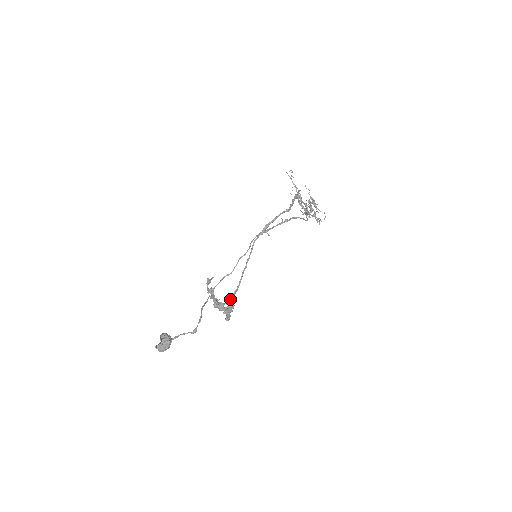
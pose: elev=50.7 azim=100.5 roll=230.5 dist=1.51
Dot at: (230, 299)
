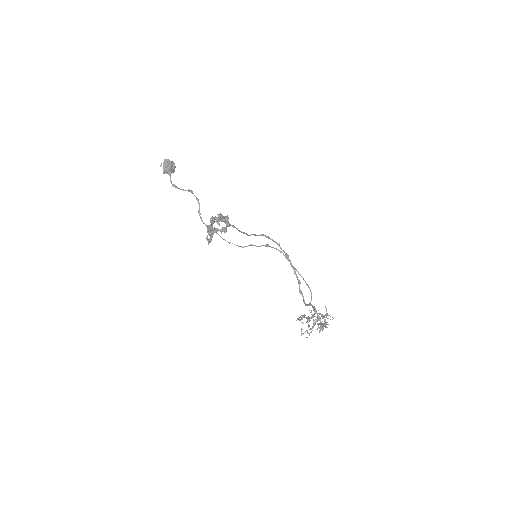
Dot at: occluded
